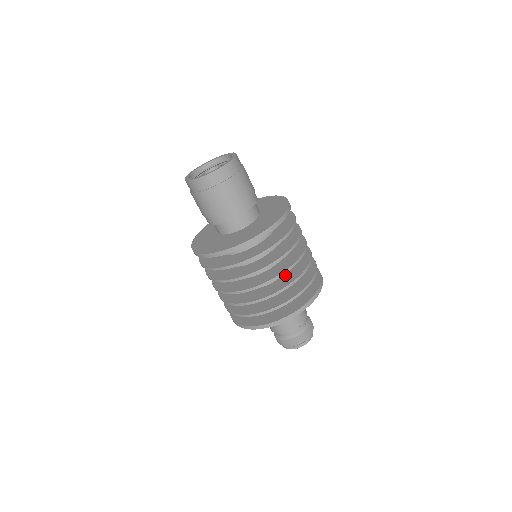
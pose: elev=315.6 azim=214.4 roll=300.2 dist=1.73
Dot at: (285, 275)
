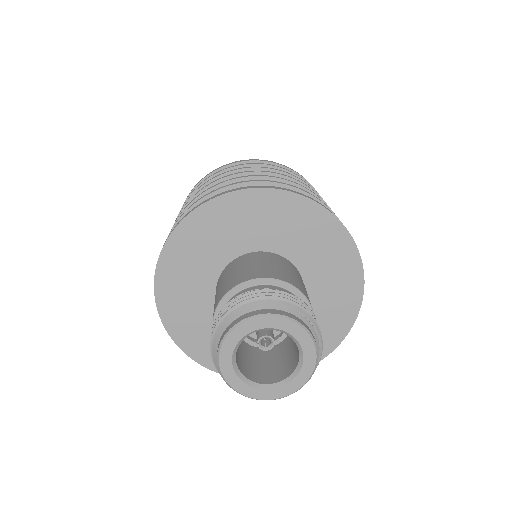
Dot at: occluded
